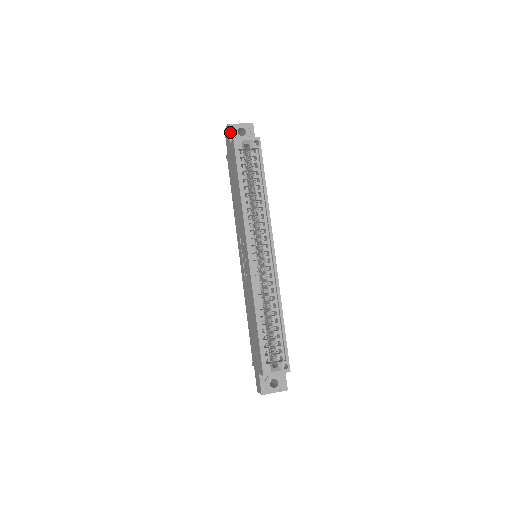
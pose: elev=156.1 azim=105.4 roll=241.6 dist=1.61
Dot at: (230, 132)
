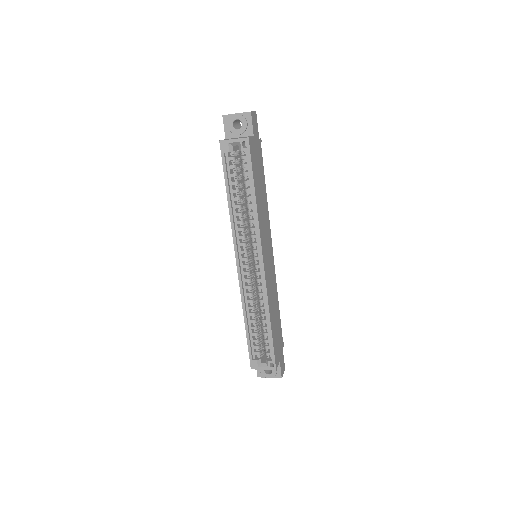
Dot at: (225, 125)
